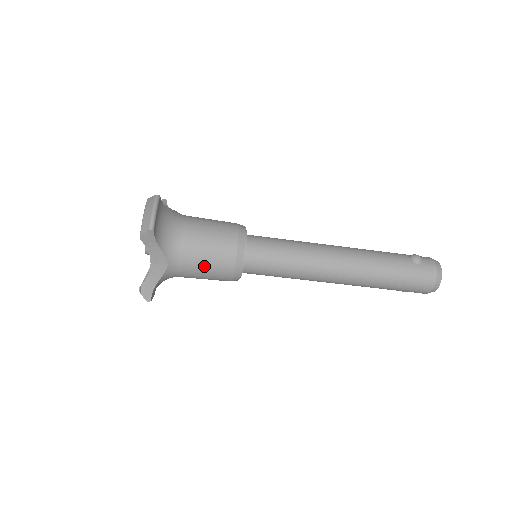
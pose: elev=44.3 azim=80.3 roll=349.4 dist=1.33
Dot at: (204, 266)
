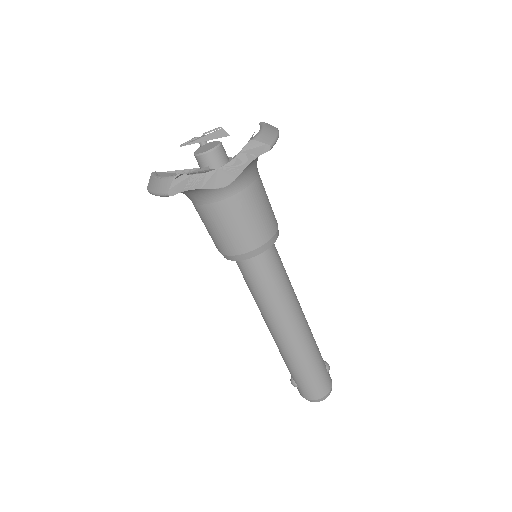
Dot at: (243, 220)
